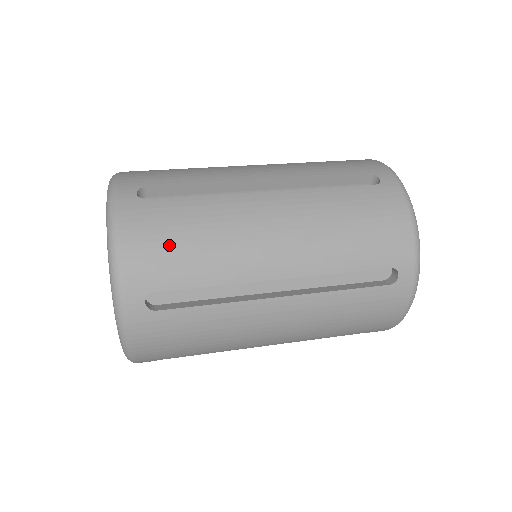
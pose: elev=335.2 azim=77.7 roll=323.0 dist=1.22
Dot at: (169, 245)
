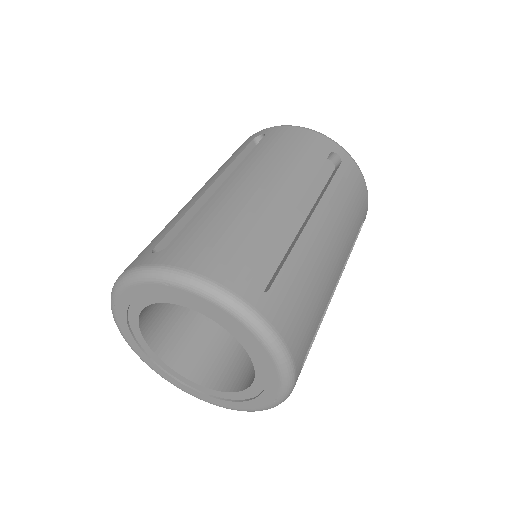
Dot at: (221, 244)
